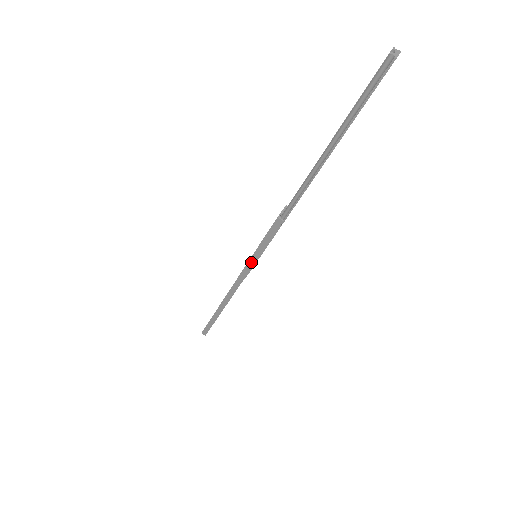
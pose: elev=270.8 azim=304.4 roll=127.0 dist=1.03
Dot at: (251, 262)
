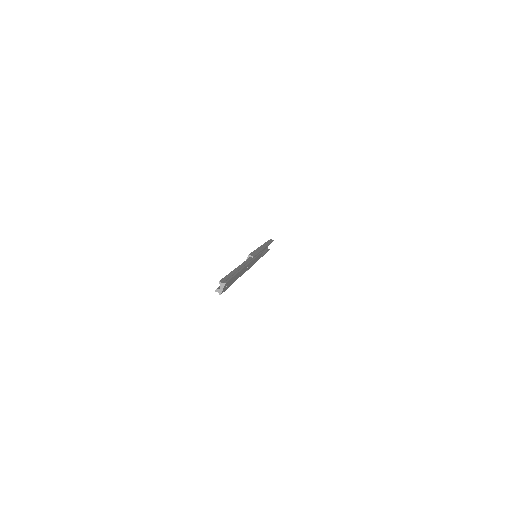
Dot at: occluded
